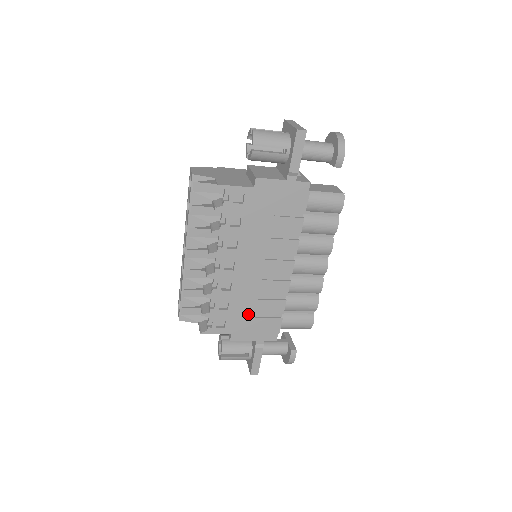
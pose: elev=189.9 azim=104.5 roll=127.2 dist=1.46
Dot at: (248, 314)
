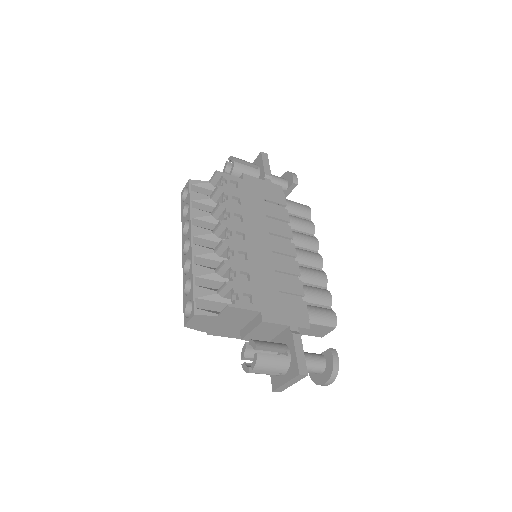
Dot at: (271, 290)
